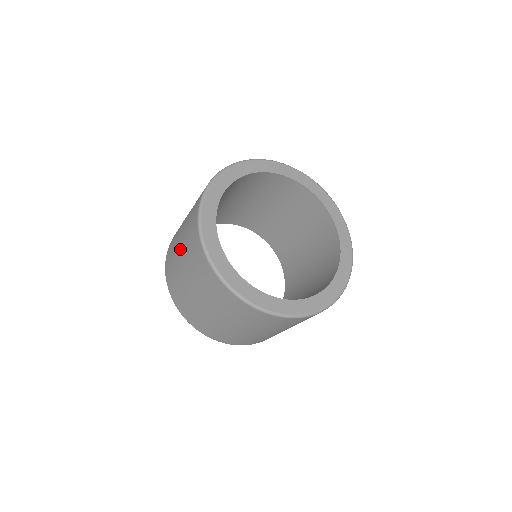
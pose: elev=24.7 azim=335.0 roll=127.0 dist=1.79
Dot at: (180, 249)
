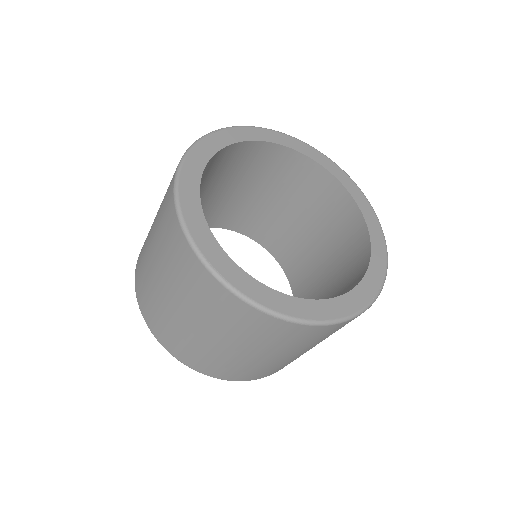
Dot at: occluded
